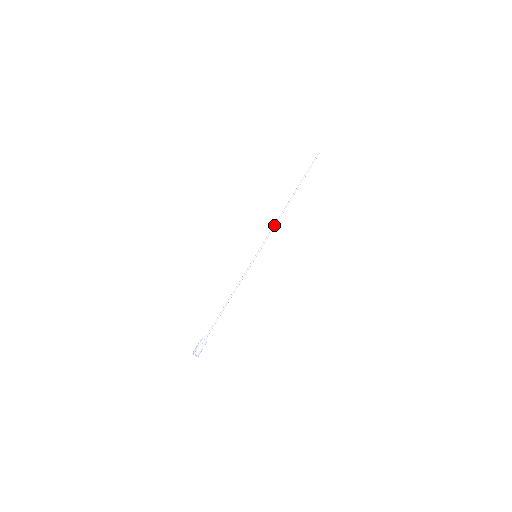
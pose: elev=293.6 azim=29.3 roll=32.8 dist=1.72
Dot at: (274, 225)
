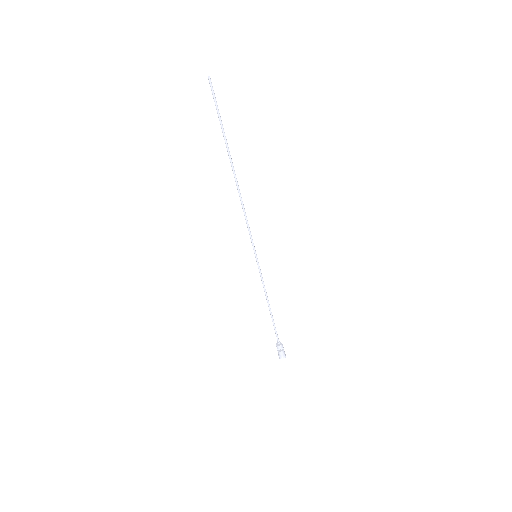
Dot at: (244, 215)
